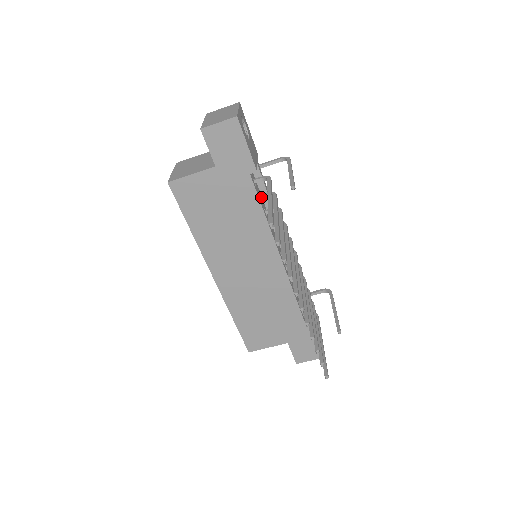
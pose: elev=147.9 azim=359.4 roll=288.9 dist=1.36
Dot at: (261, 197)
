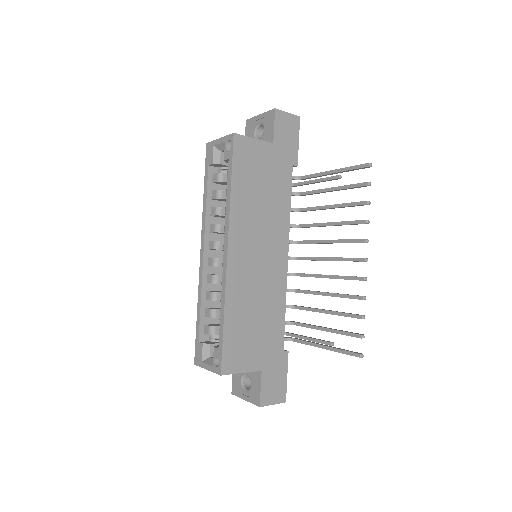
Dot at: occluded
